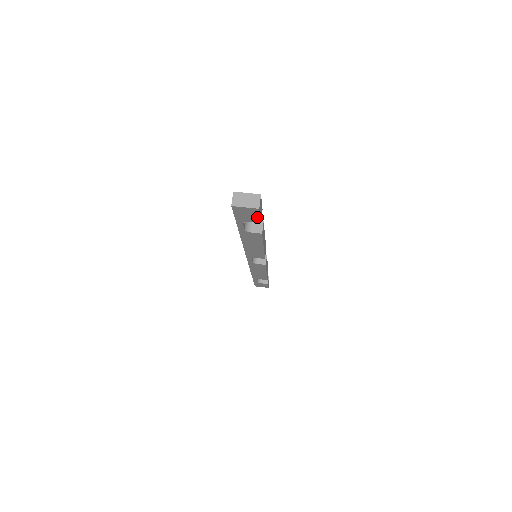
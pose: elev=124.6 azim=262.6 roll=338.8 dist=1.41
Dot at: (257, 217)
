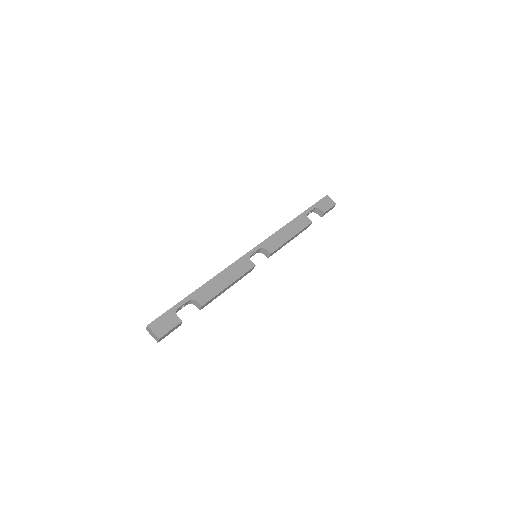
Dot at: occluded
